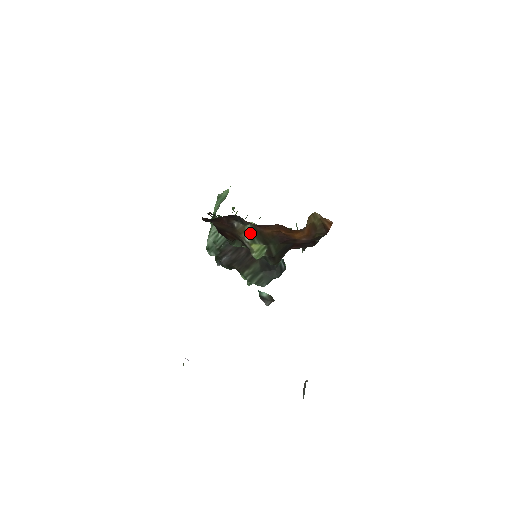
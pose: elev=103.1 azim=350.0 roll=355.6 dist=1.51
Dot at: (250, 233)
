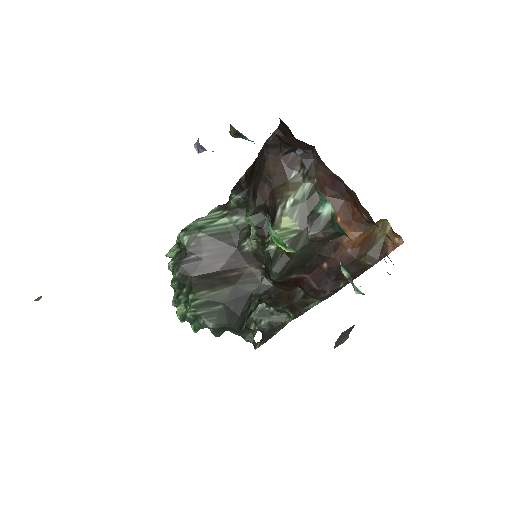
Dot at: (300, 196)
